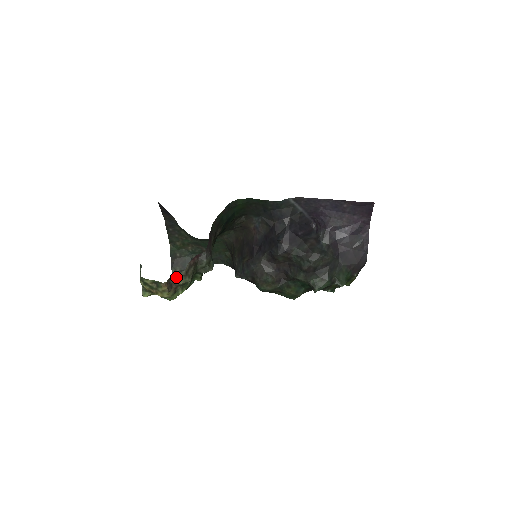
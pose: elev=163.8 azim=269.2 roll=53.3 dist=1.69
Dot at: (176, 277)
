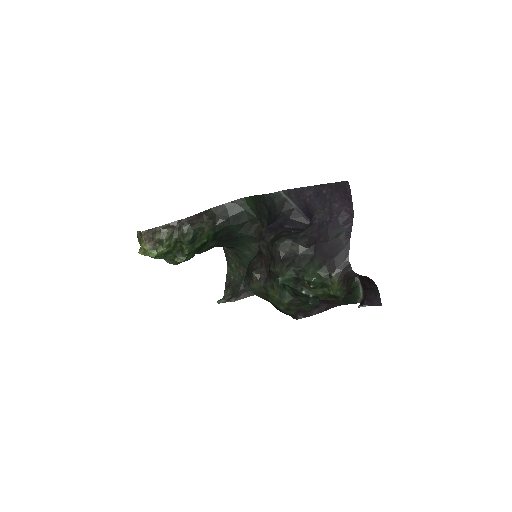
Dot at: (154, 232)
